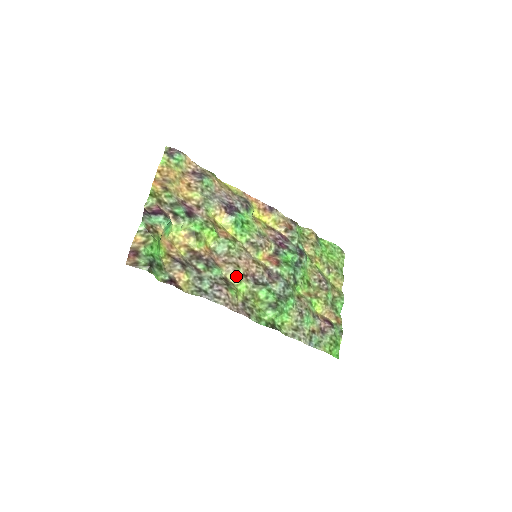
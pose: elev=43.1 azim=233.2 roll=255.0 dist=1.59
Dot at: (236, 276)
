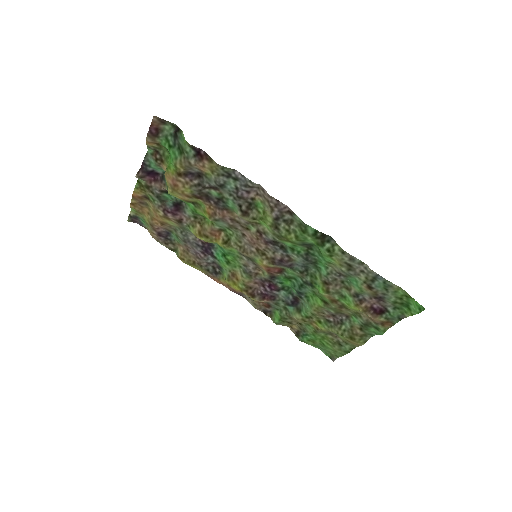
Dot at: (251, 223)
